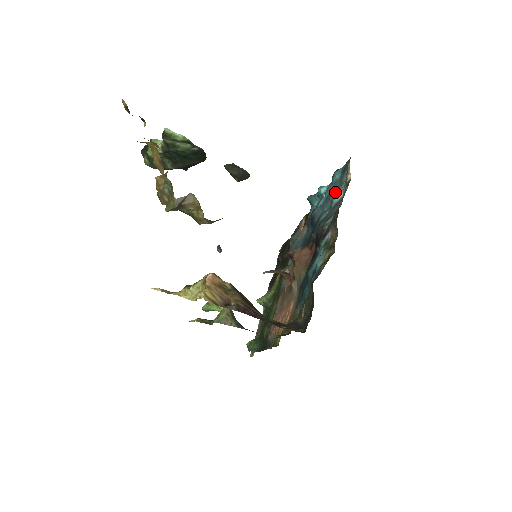
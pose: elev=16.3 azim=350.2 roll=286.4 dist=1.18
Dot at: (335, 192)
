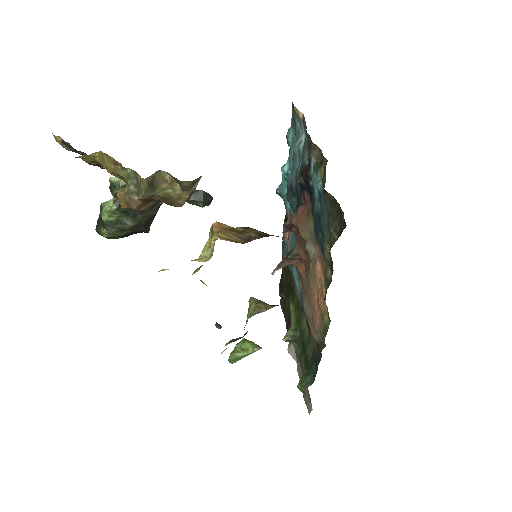
Dot at: (297, 142)
